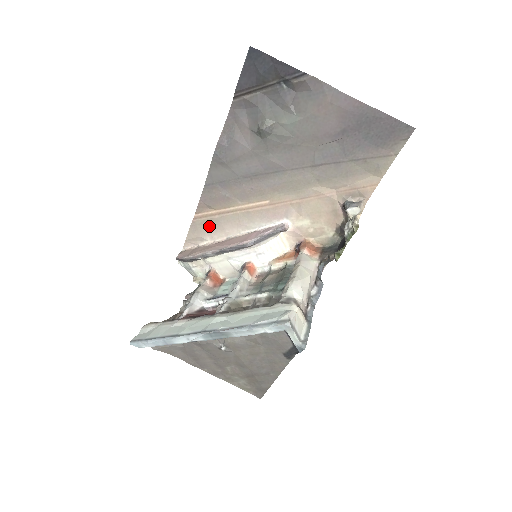
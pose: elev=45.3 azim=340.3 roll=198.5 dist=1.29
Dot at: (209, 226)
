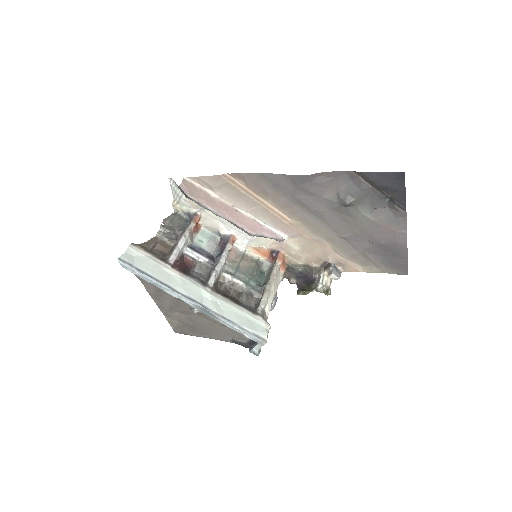
Dot at: (229, 189)
